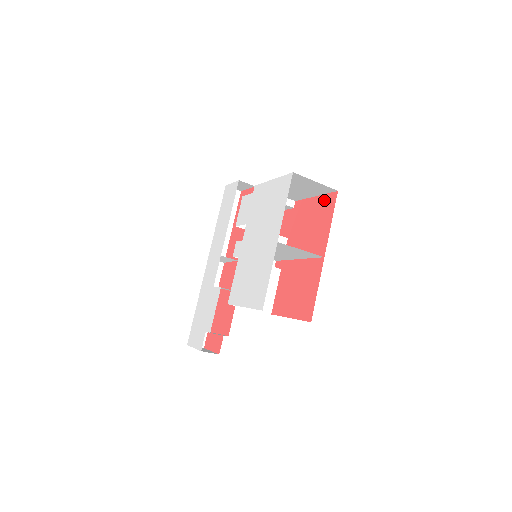
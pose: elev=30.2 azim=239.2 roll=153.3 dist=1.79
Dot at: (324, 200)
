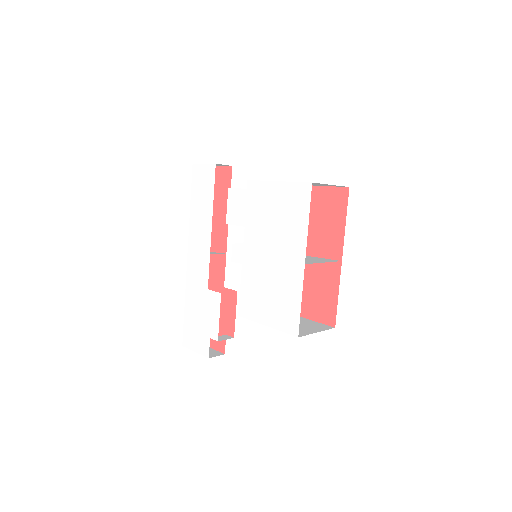
Dot at: (330, 194)
